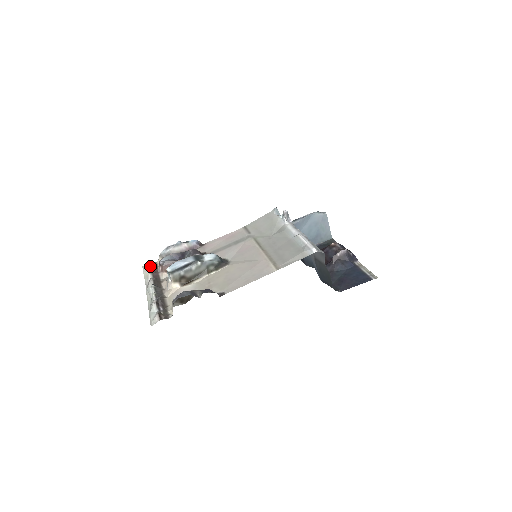
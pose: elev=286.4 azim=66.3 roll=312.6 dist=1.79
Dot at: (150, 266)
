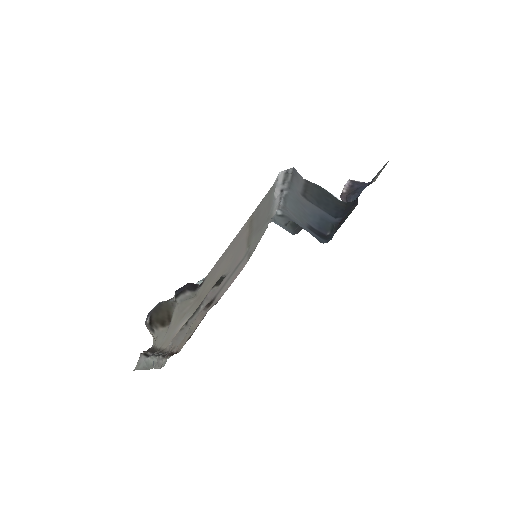
Dot at: occluded
